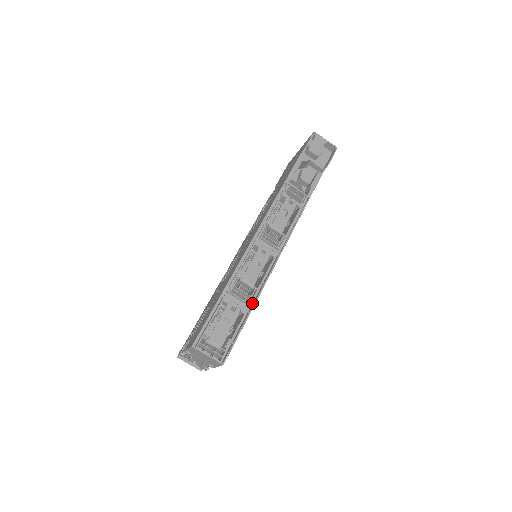
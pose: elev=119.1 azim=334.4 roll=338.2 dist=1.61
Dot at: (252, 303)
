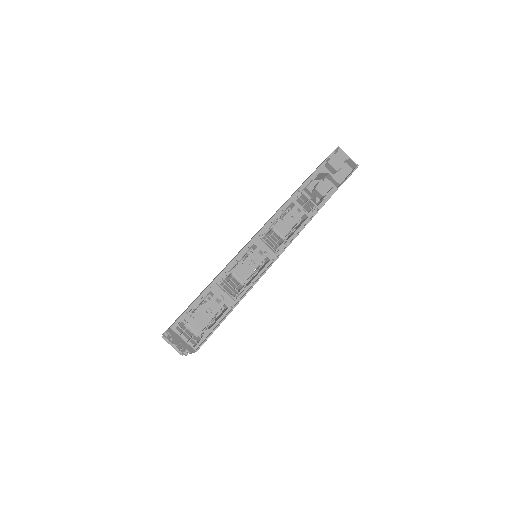
Dot at: (239, 299)
